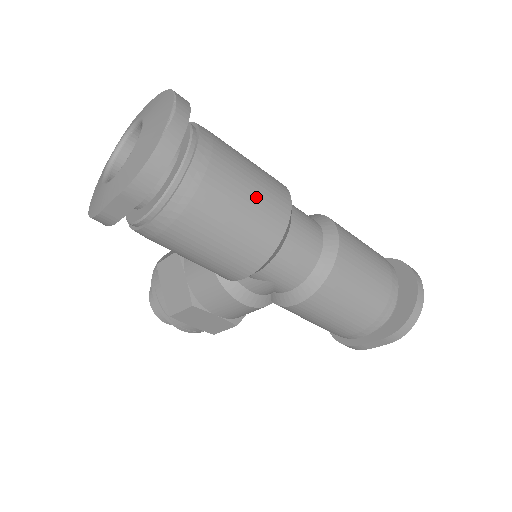
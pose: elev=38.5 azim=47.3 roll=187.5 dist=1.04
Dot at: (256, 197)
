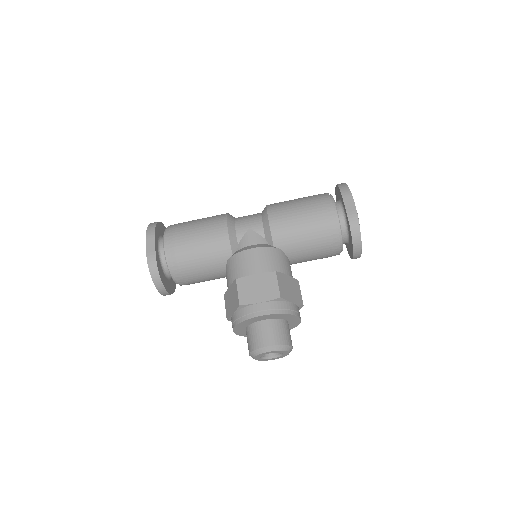
Dot at: occluded
